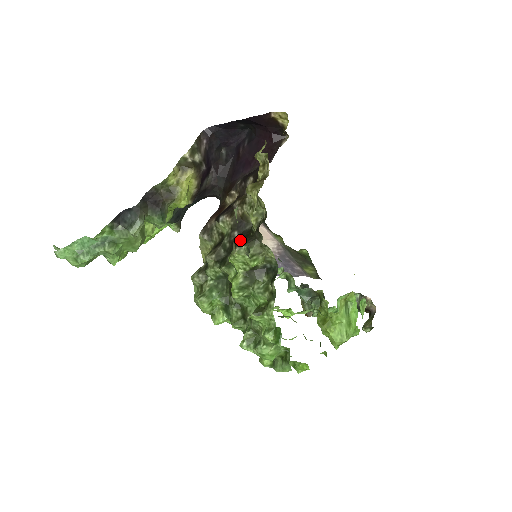
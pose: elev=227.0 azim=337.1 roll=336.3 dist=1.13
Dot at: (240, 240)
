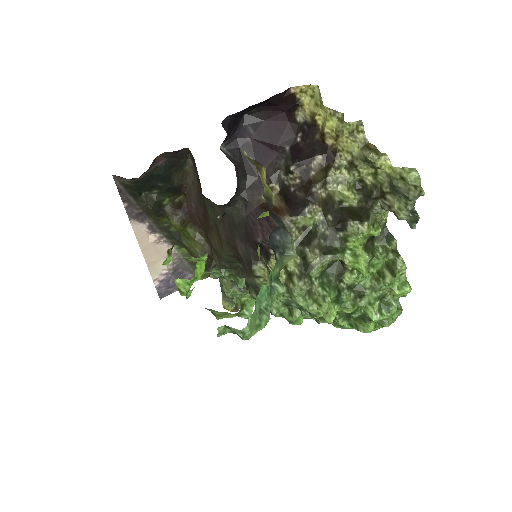
Dot at: (358, 216)
